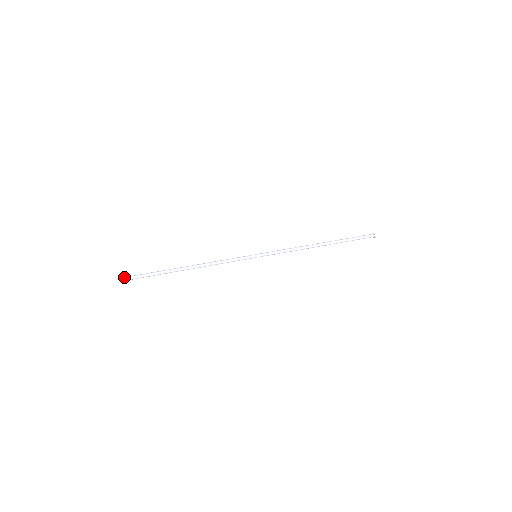
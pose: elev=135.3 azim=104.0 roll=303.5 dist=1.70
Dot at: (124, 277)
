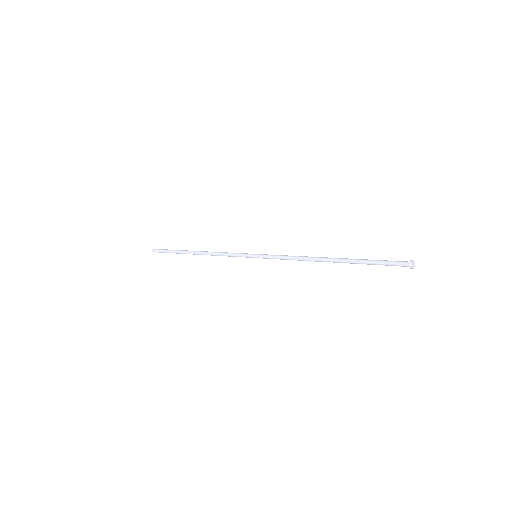
Dot at: occluded
